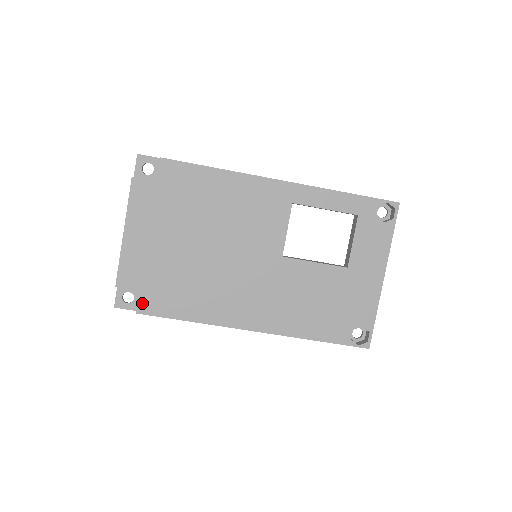
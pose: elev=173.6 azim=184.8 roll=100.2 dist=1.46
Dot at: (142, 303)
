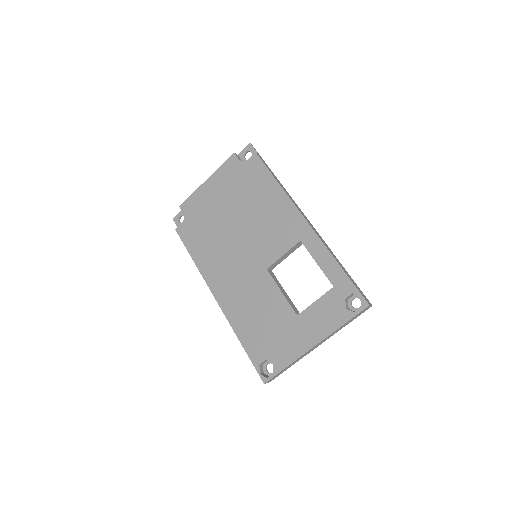
Dot at: (182, 227)
